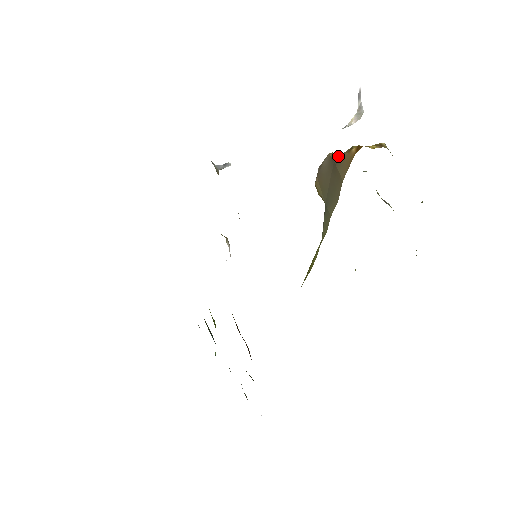
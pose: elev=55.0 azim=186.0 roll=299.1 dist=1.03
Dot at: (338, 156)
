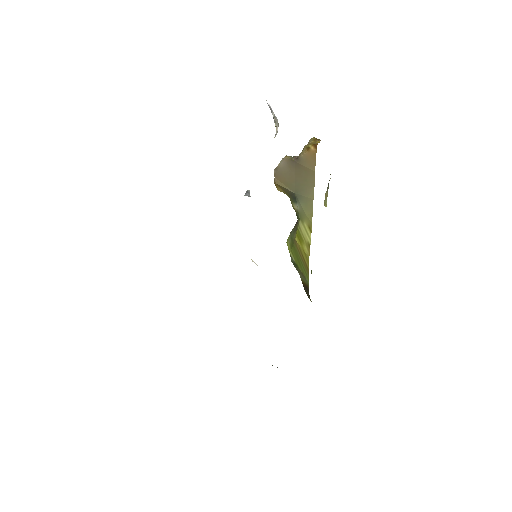
Dot at: (292, 157)
